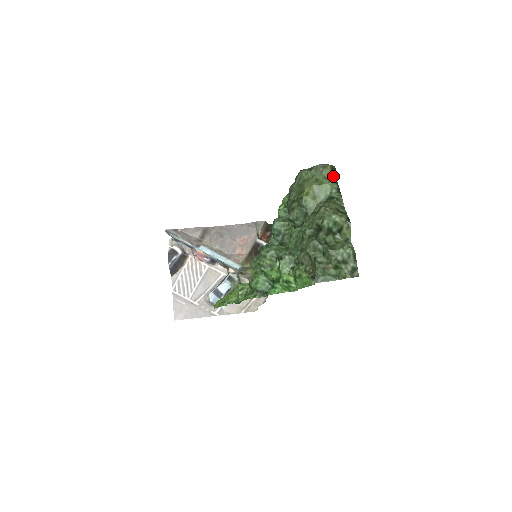
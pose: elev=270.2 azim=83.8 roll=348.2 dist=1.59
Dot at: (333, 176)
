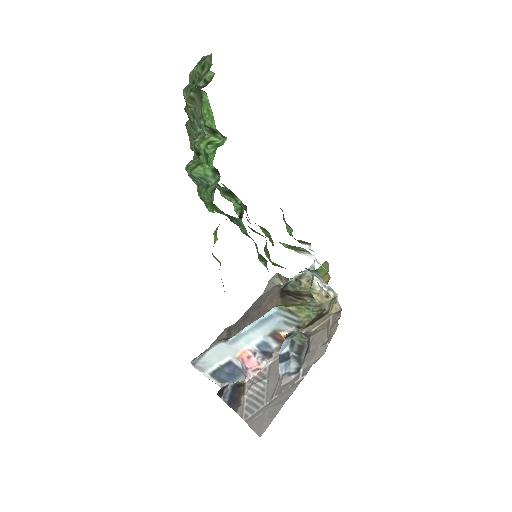
Dot at: occluded
